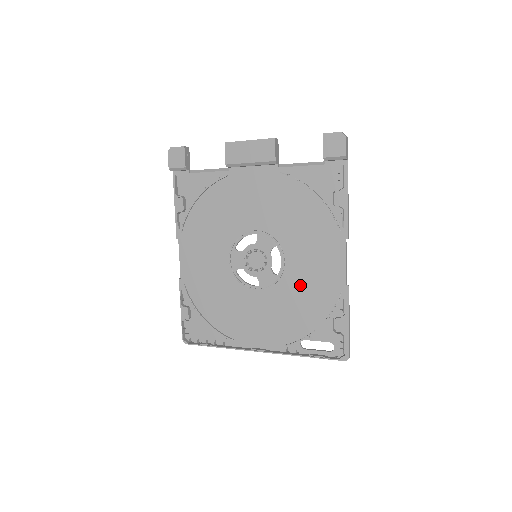
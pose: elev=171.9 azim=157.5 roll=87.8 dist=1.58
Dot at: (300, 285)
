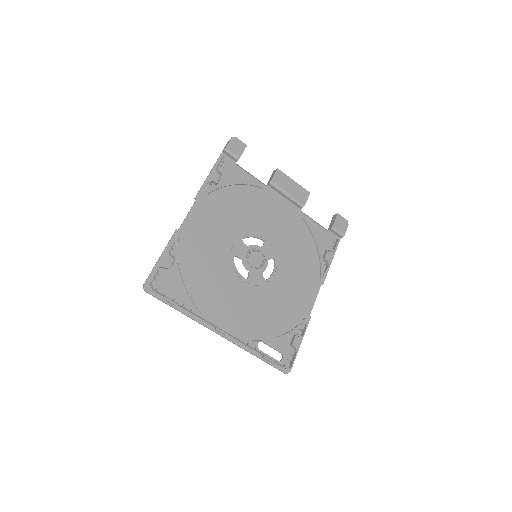
Dot at: (279, 297)
